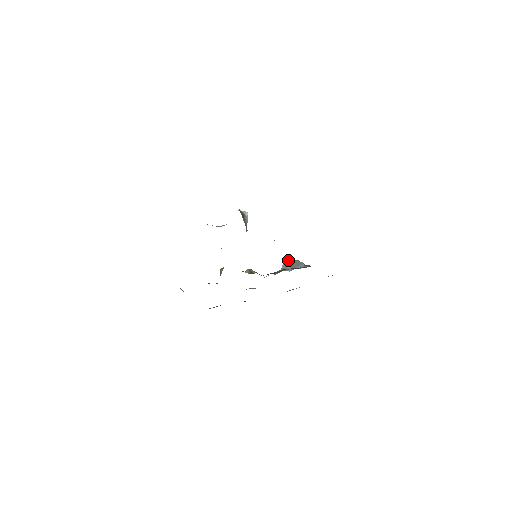
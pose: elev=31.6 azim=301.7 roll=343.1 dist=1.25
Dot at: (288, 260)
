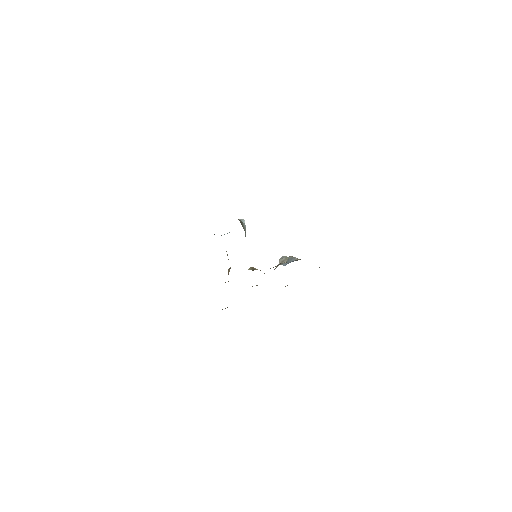
Dot at: (283, 257)
